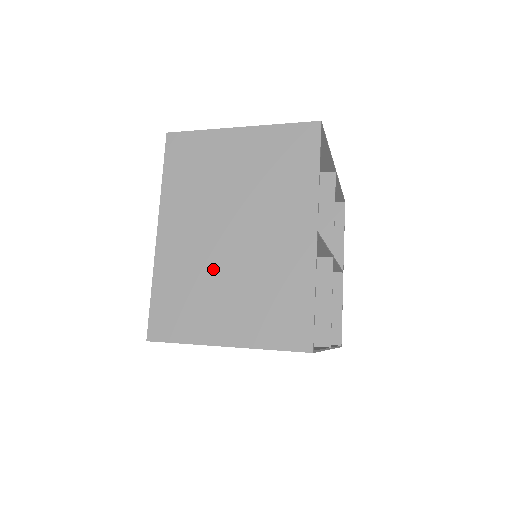
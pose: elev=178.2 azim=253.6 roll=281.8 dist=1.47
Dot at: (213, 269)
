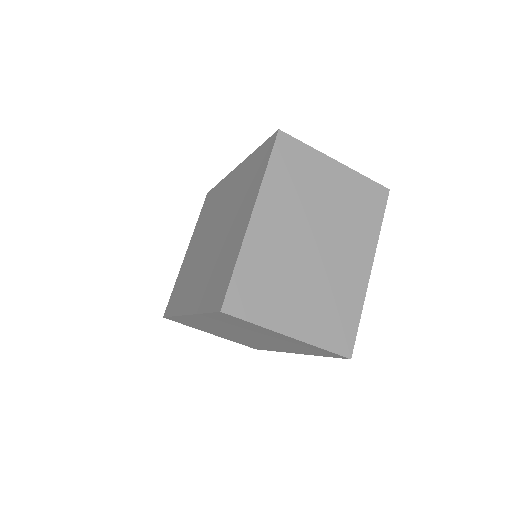
Dot at: (293, 268)
